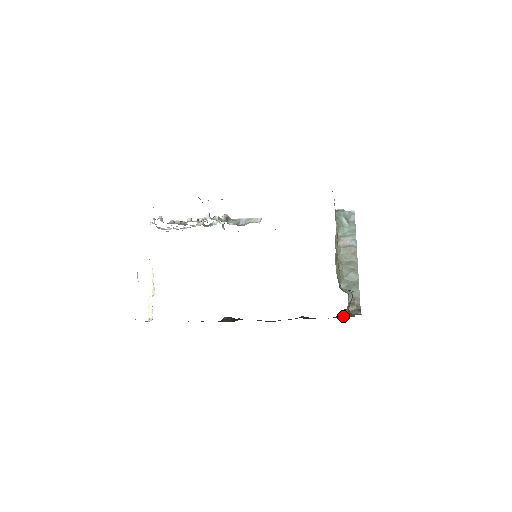
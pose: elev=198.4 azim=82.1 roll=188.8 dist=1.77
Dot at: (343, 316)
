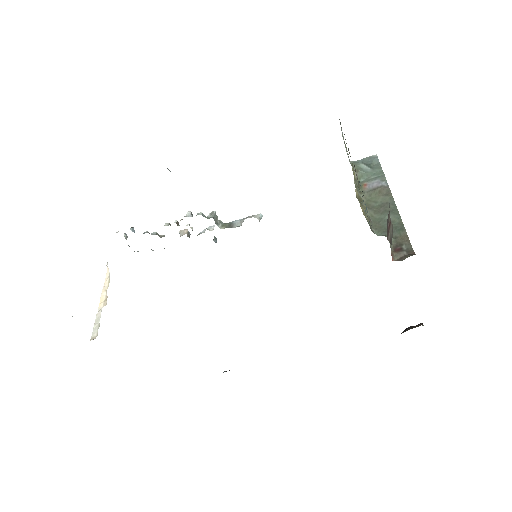
Dot at: (405, 331)
